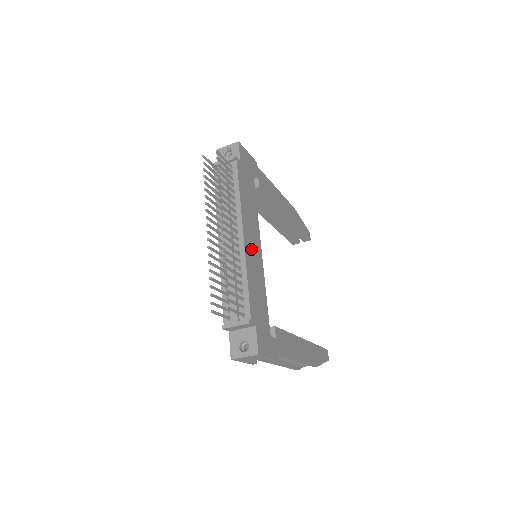
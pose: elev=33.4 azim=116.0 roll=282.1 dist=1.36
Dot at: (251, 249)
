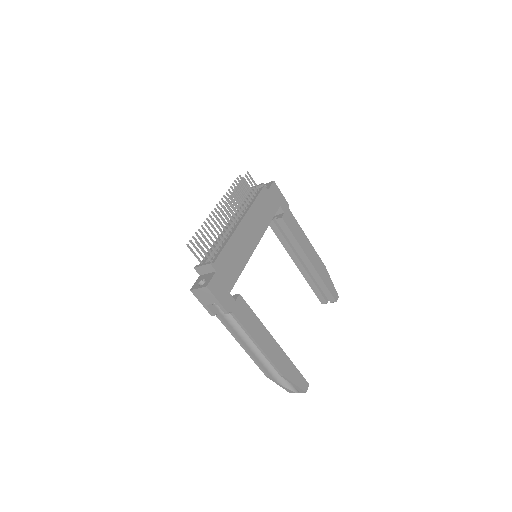
Dot at: (244, 235)
